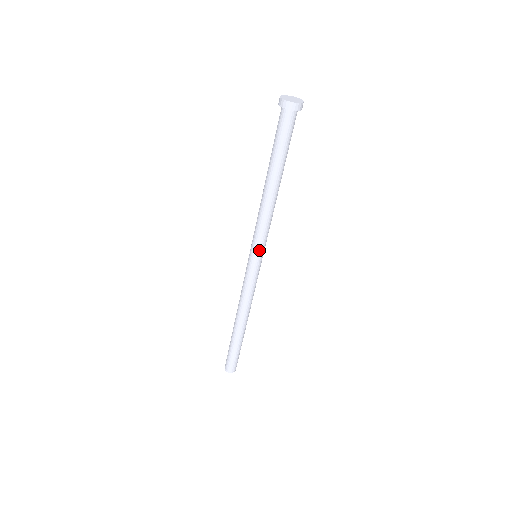
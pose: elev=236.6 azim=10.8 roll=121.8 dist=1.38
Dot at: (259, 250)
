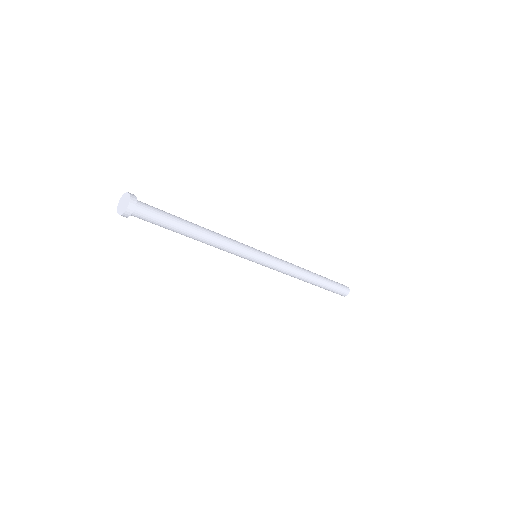
Dot at: (251, 257)
